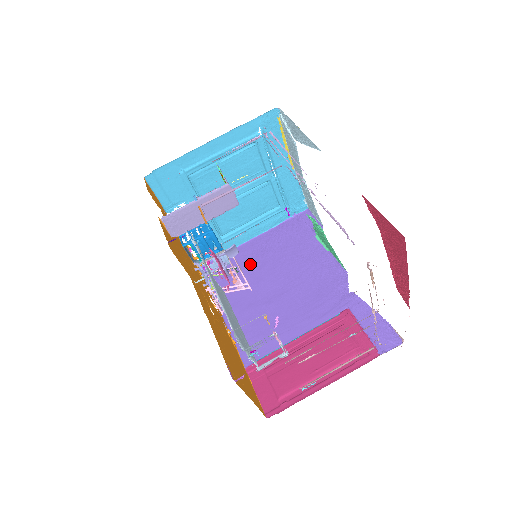
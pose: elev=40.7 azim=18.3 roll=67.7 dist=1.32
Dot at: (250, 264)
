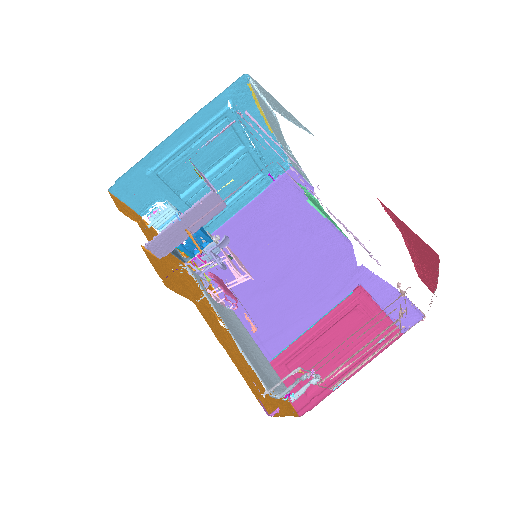
Dot at: (243, 244)
